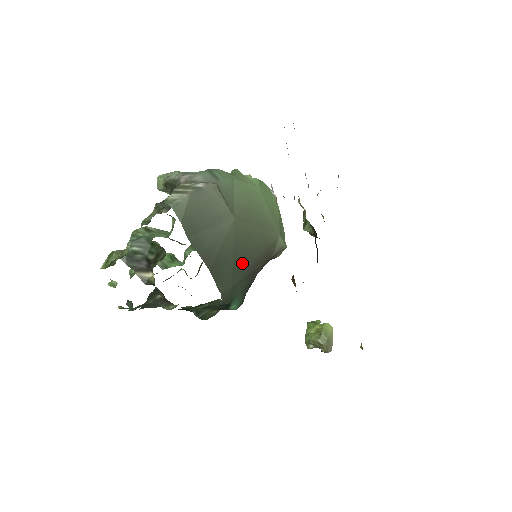
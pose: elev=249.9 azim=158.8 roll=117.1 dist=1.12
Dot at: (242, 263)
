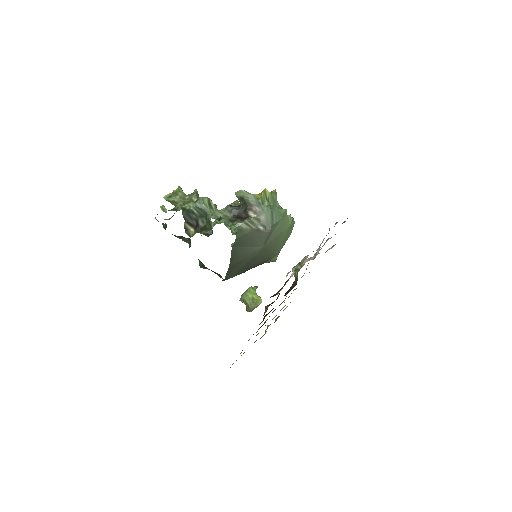
Dot at: (247, 267)
